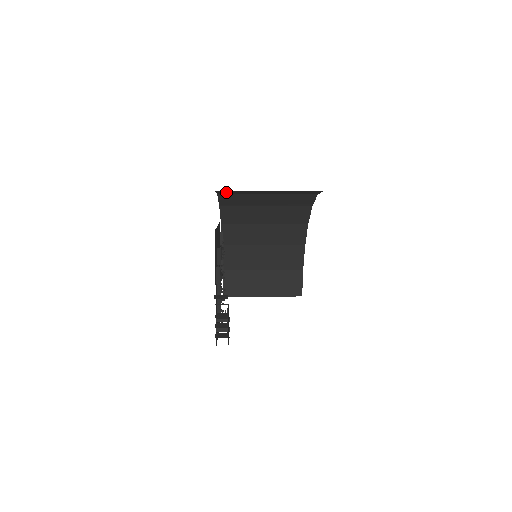
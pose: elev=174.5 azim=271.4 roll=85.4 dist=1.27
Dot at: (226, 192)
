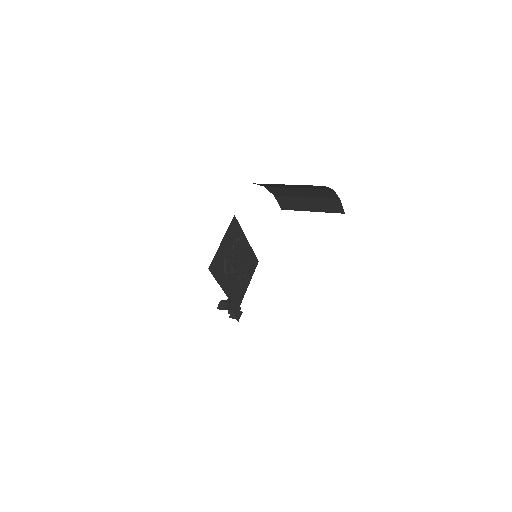
Dot at: occluded
